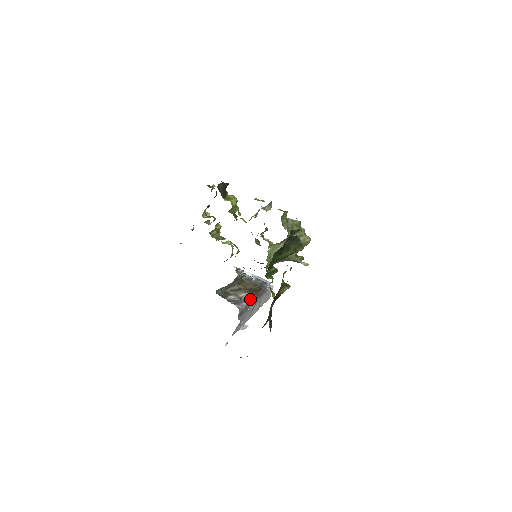
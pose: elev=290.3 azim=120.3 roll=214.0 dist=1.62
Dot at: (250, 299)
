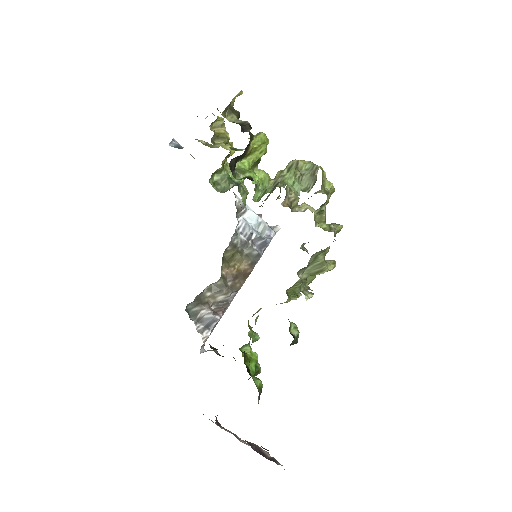
Dot at: occluded
